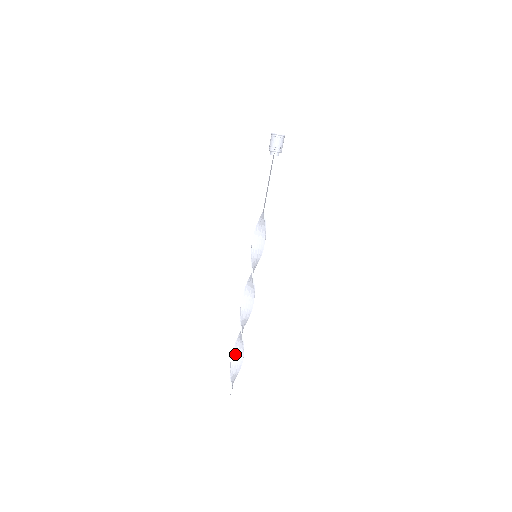
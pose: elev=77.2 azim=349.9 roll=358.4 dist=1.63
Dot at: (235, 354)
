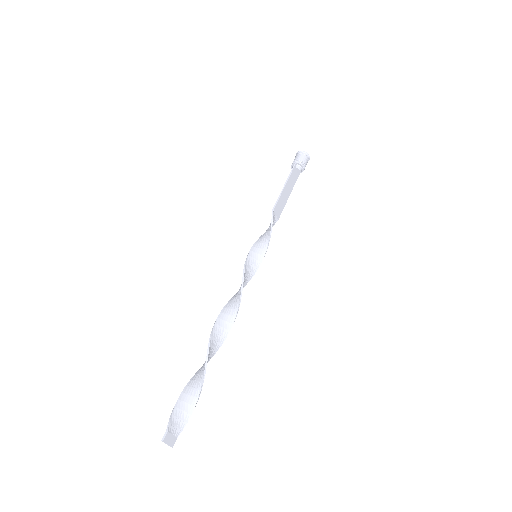
Dot at: (194, 379)
